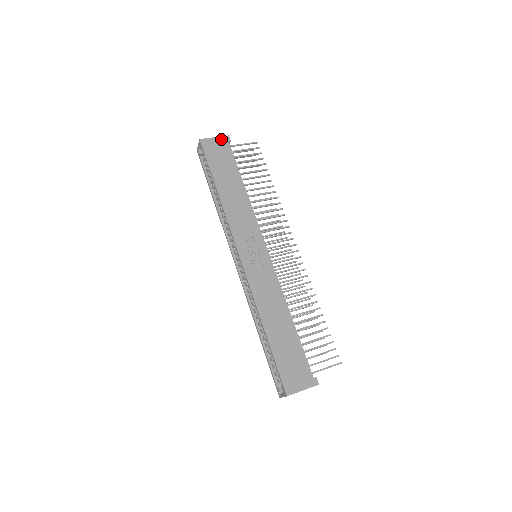
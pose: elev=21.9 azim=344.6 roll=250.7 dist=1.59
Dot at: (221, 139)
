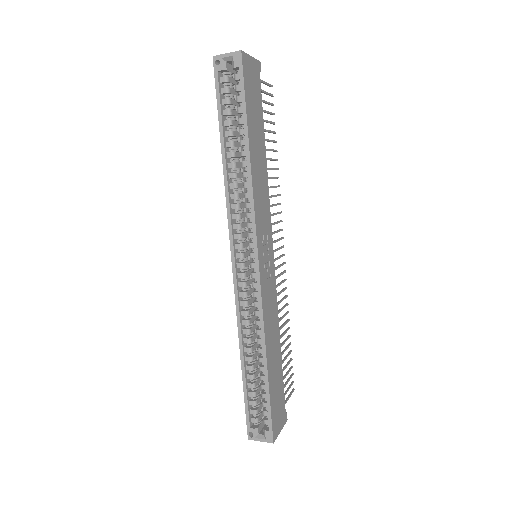
Dot at: (255, 63)
